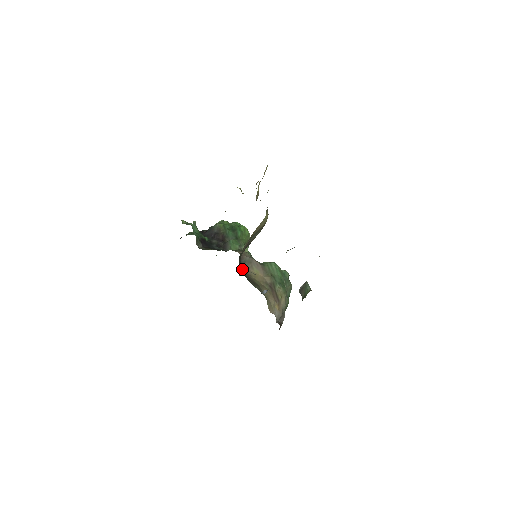
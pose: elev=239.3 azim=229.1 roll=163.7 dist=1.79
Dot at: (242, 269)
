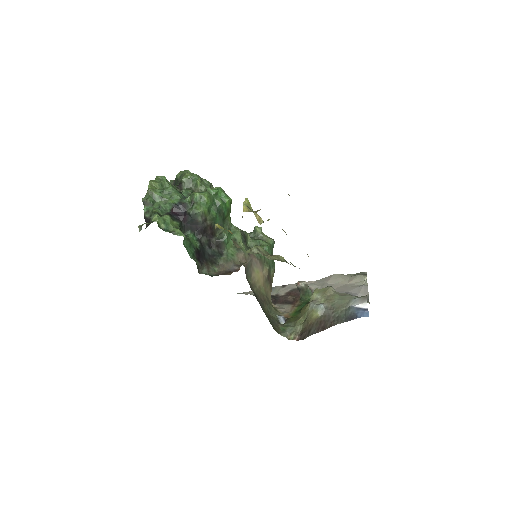
Dot at: (250, 286)
